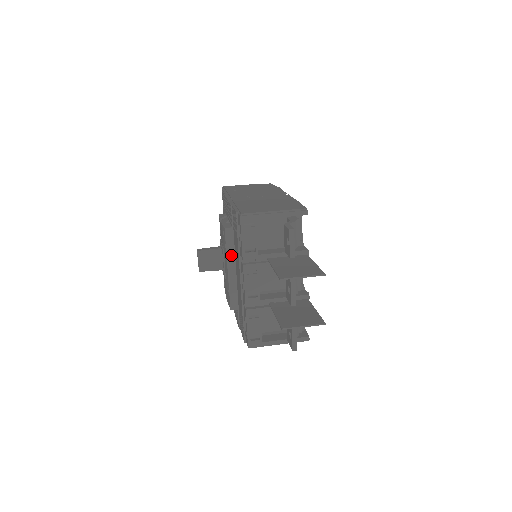
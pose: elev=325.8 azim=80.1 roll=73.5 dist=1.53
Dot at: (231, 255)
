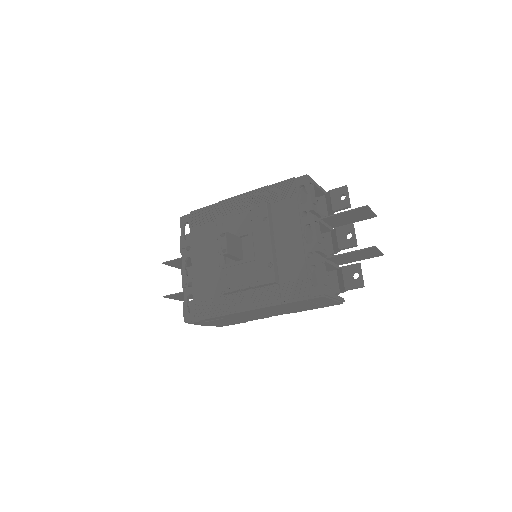
Dot at: (271, 228)
